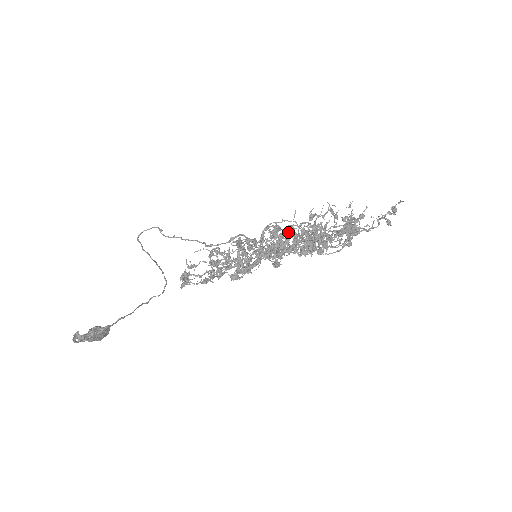
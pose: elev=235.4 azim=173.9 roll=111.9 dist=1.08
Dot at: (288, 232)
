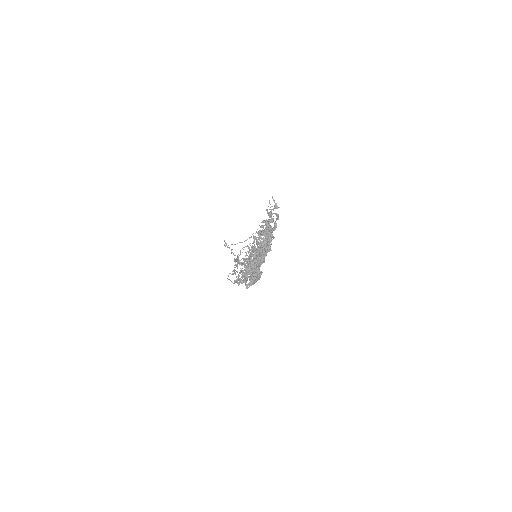
Dot at: occluded
